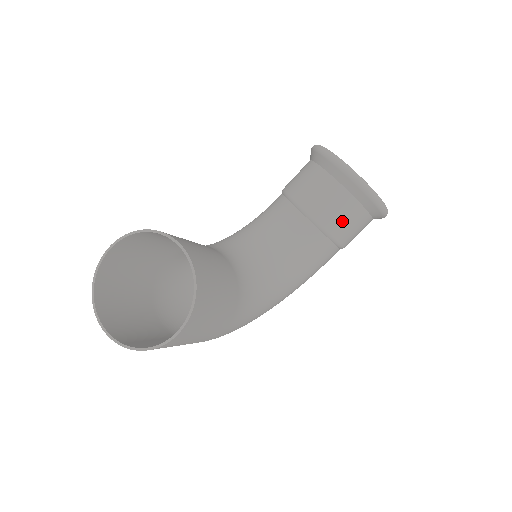
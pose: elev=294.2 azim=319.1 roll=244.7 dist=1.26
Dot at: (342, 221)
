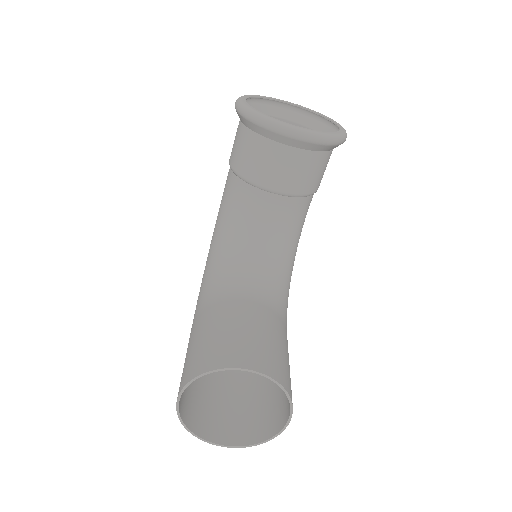
Dot at: (315, 177)
